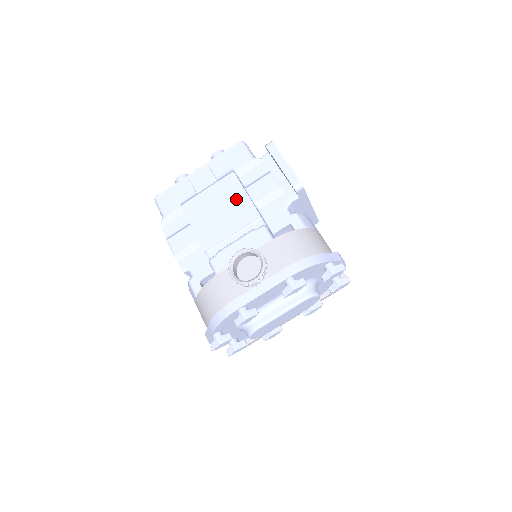
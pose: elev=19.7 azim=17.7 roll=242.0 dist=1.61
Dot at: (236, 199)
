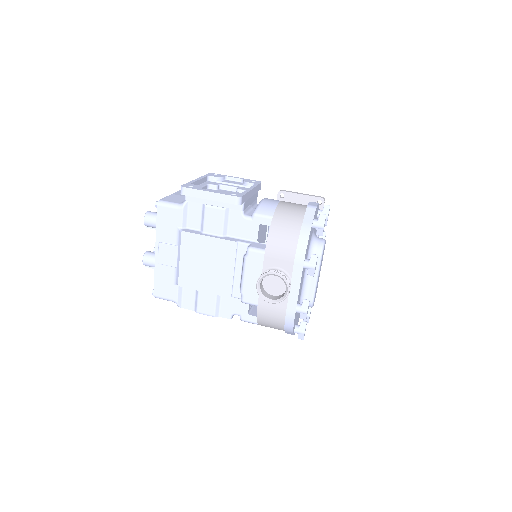
Dot at: (207, 247)
